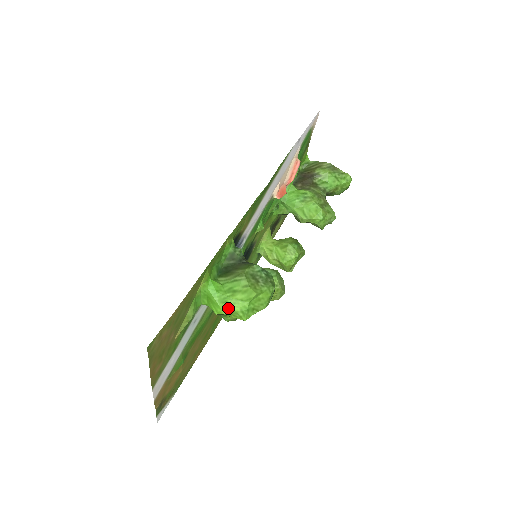
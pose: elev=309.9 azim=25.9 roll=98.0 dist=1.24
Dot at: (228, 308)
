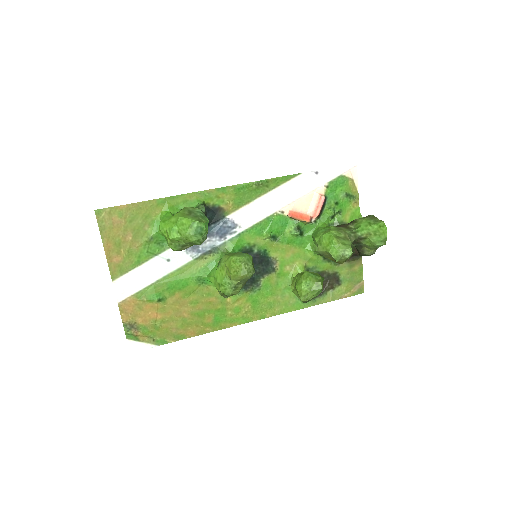
Dot at: (163, 225)
